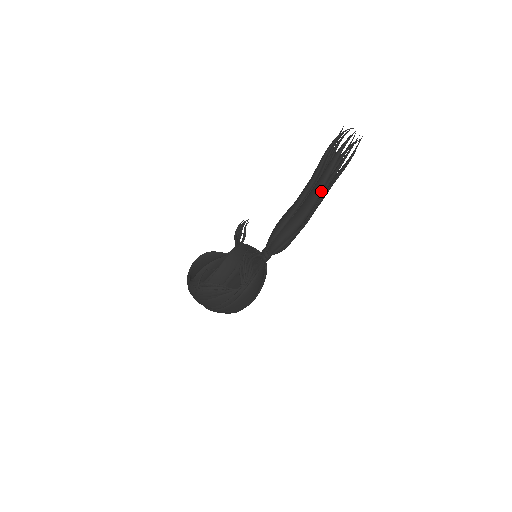
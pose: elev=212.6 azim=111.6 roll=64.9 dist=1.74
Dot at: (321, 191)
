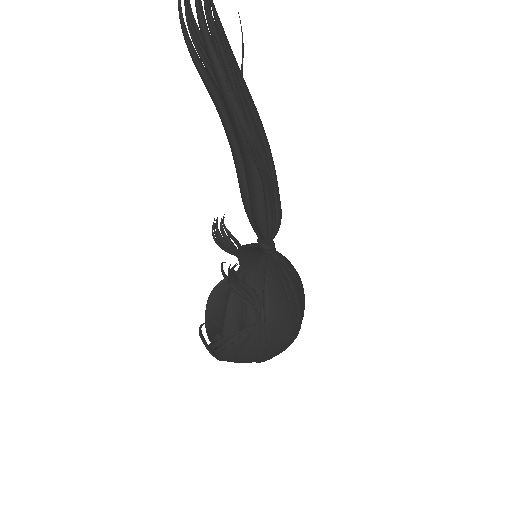
Dot at: (236, 108)
